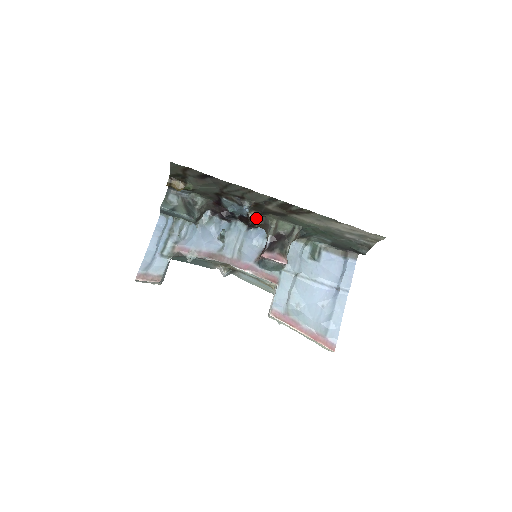
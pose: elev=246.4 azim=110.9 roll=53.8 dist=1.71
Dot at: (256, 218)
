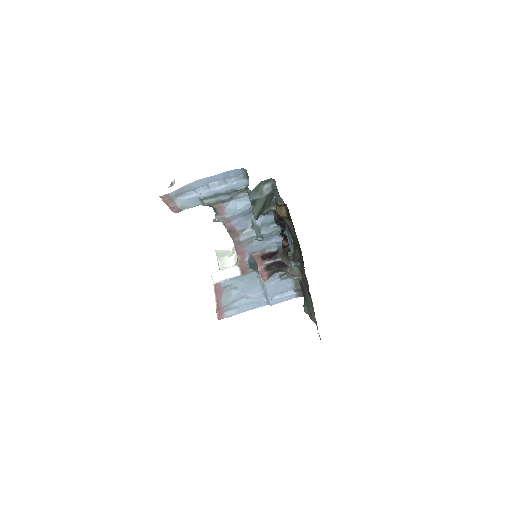
Dot at: occluded
